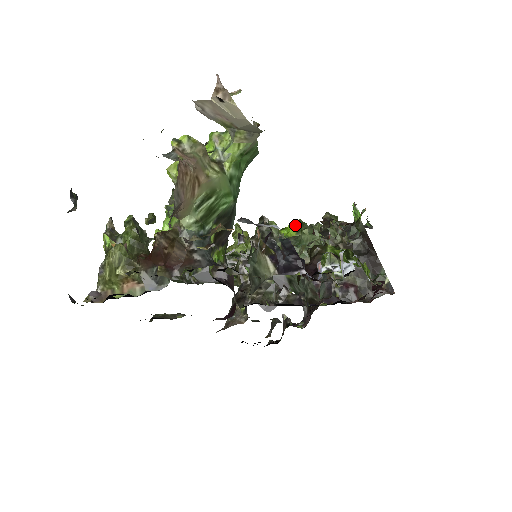
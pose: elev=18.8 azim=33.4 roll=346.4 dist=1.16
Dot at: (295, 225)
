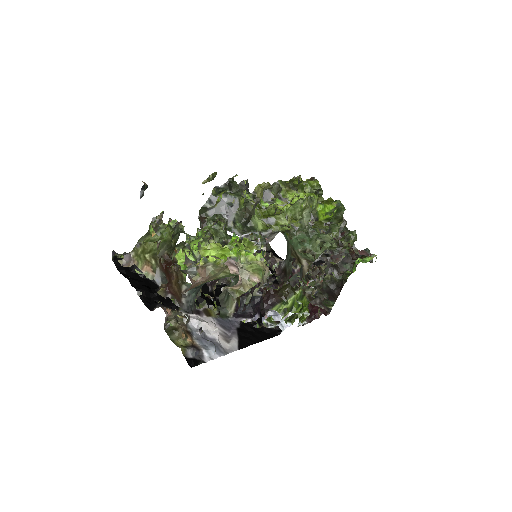
Dot at: (328, 215)
